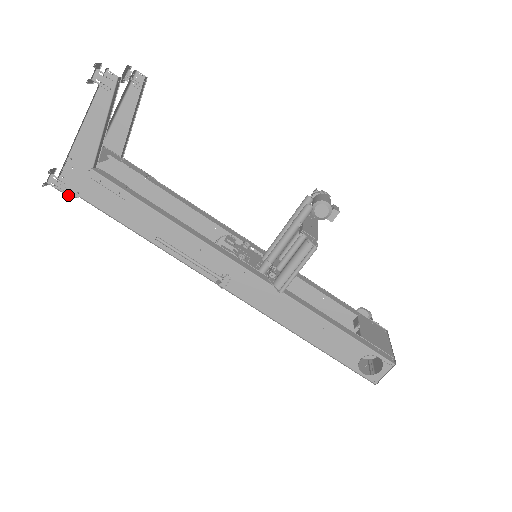
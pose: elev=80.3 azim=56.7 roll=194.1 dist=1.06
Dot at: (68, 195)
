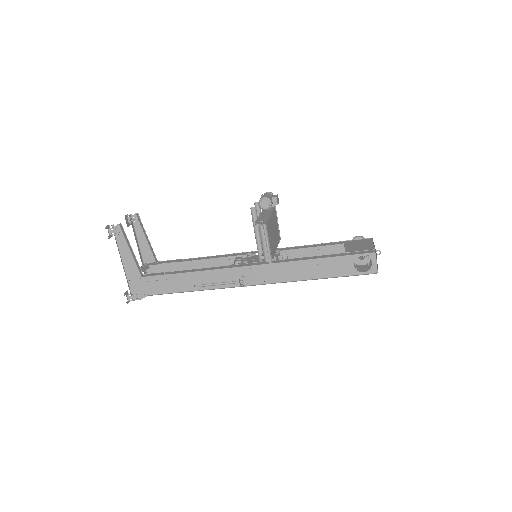
Dot at: occluded
